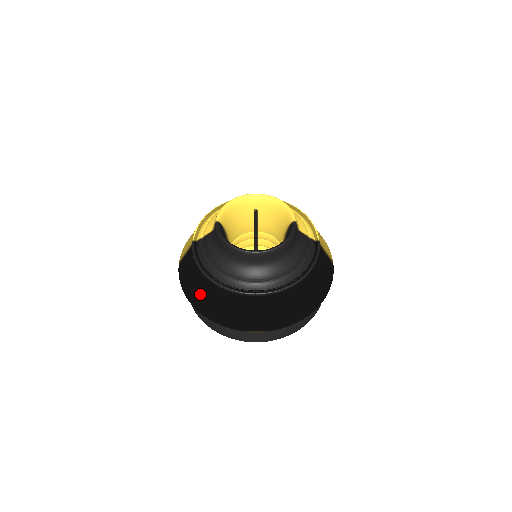
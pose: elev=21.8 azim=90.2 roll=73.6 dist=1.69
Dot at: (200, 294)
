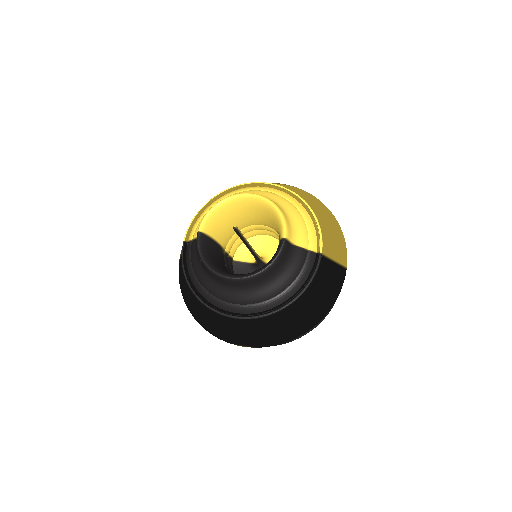
Dot at: (189, 300)
